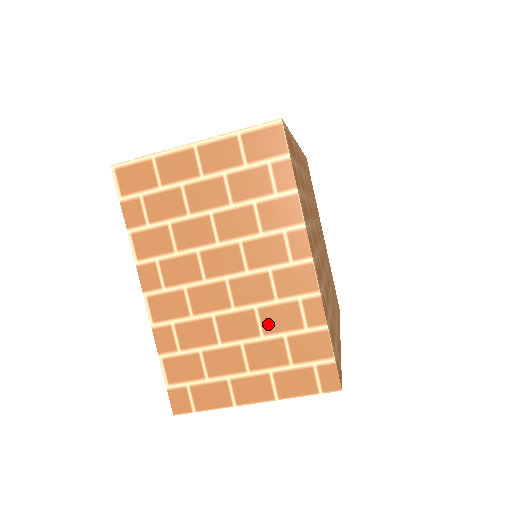
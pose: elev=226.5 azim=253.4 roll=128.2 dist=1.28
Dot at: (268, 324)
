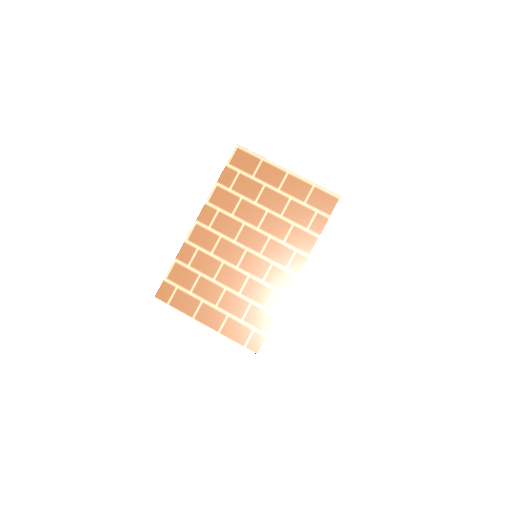
Dot at: (248, 290)
